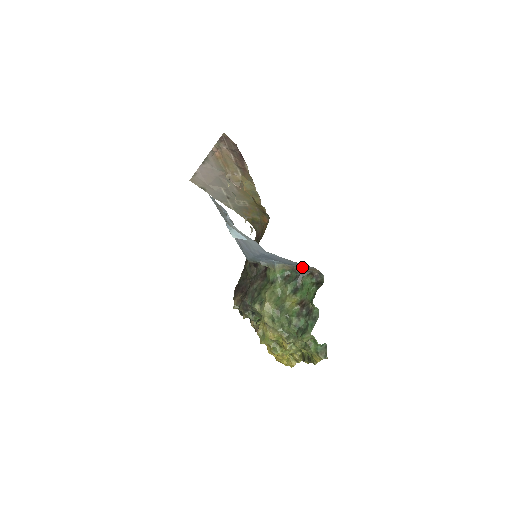
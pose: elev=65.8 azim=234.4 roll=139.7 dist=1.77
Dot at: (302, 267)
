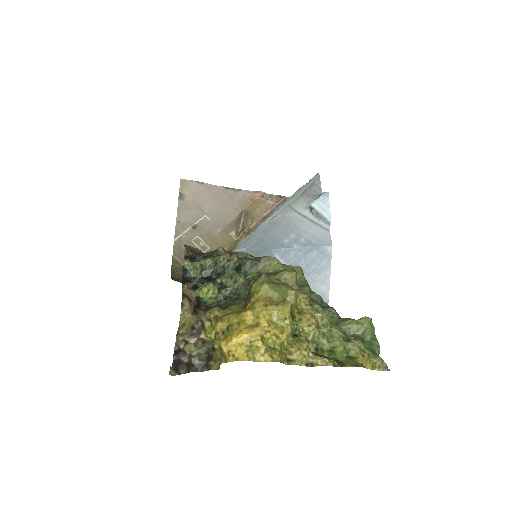
Dot at: occluded
